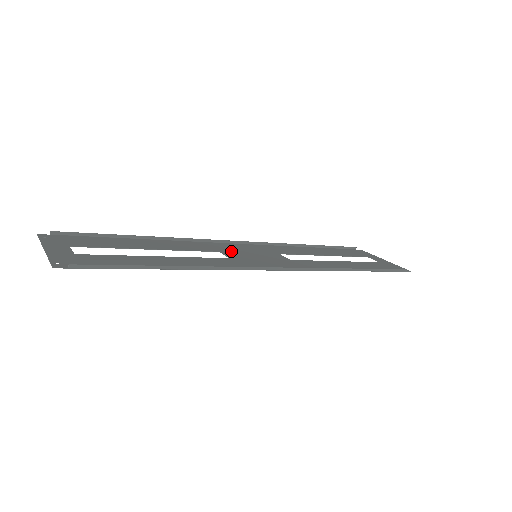
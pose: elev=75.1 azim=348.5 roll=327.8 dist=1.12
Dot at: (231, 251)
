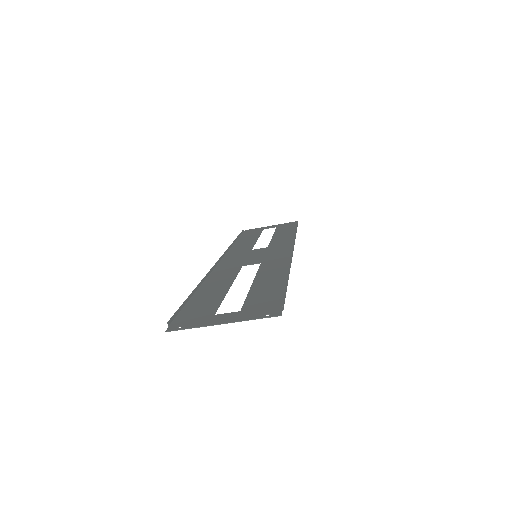
Dot at: (242, 263)
